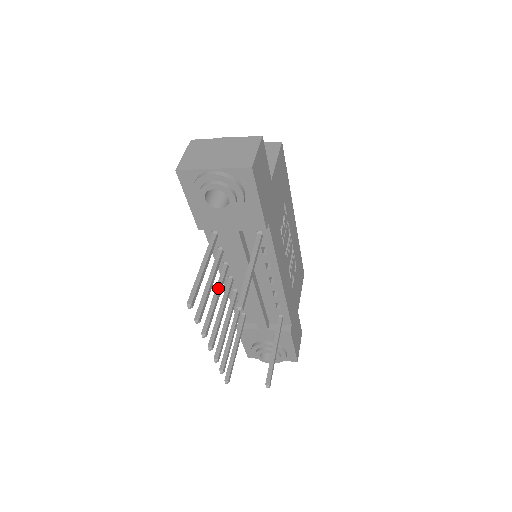
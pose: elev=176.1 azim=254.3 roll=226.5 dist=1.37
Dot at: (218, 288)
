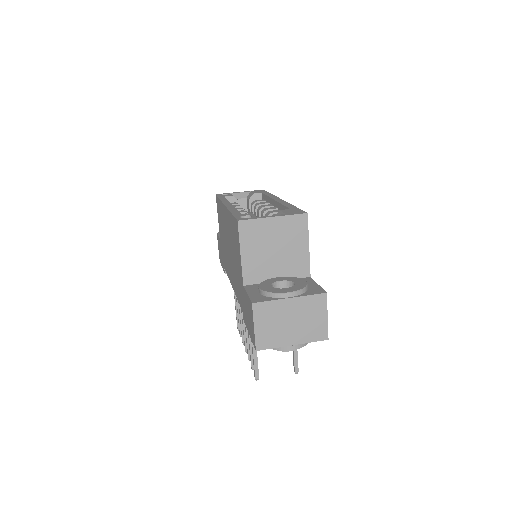
Dot at: occluded
